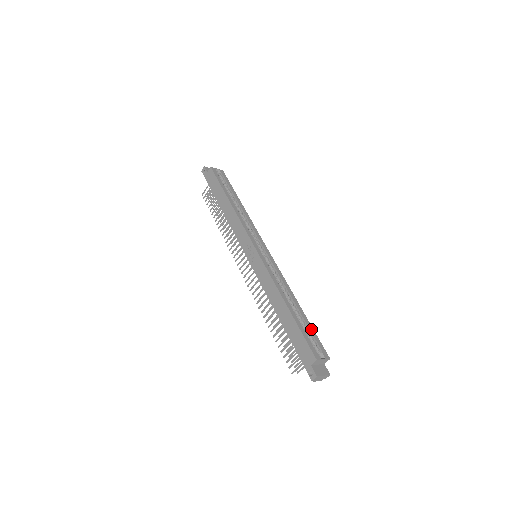
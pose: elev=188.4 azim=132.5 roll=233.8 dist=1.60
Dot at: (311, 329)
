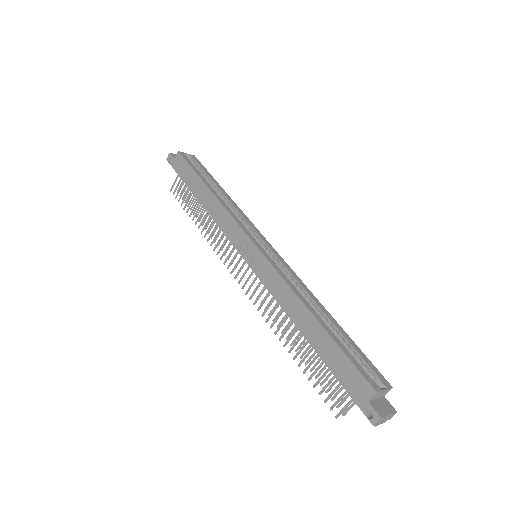
Dot at: (355, 347)
